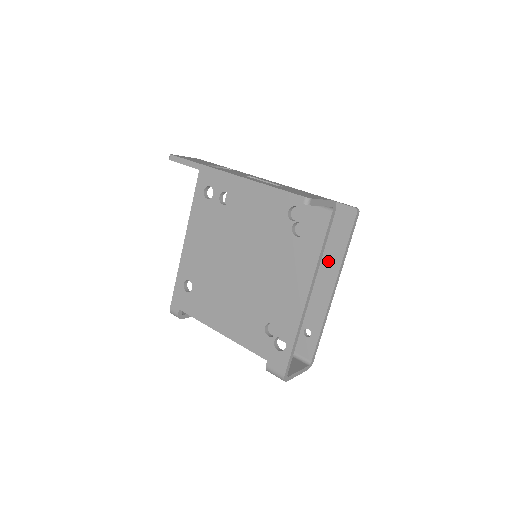
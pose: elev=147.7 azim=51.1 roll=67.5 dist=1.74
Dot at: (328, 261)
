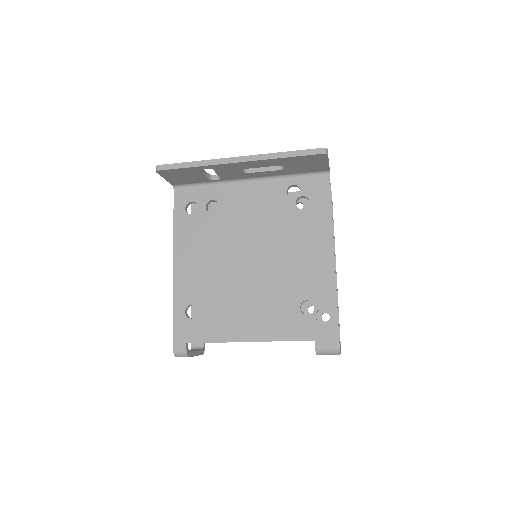
Dot at: occluded
